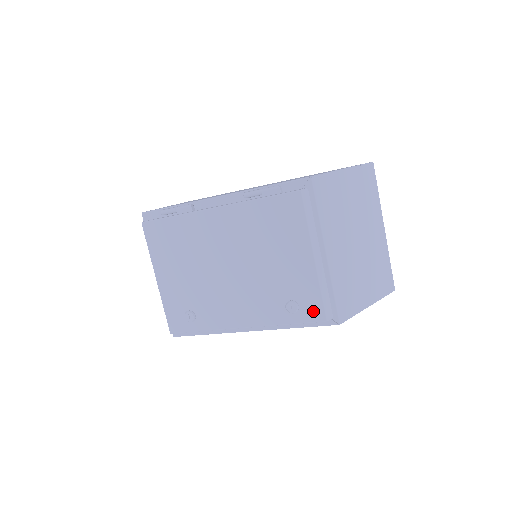
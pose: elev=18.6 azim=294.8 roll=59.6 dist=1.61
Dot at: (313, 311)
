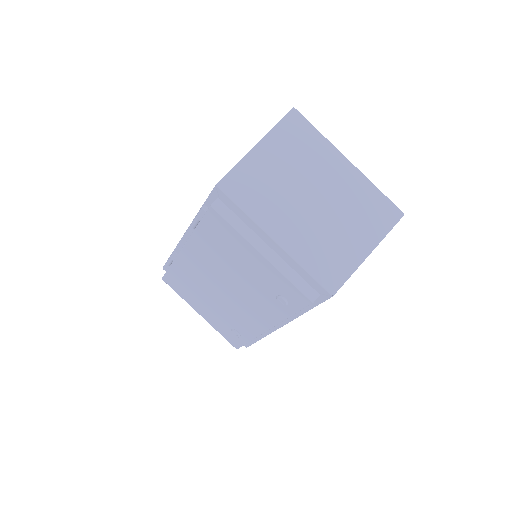
Dot at: (297, 298)
